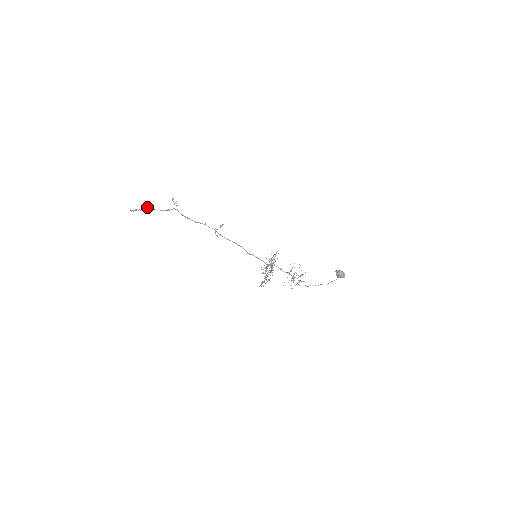
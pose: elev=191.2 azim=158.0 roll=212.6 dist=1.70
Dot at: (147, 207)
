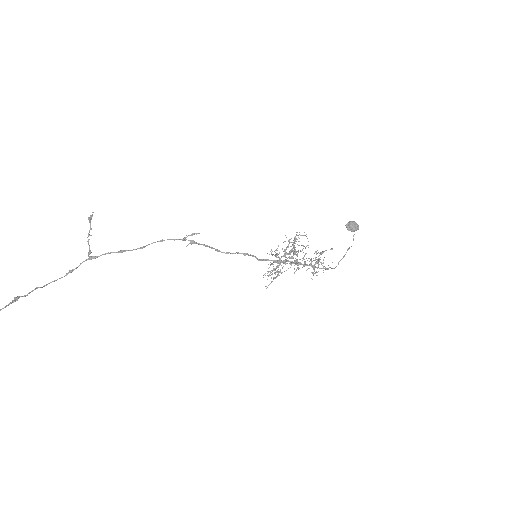
Dot at: occluded
